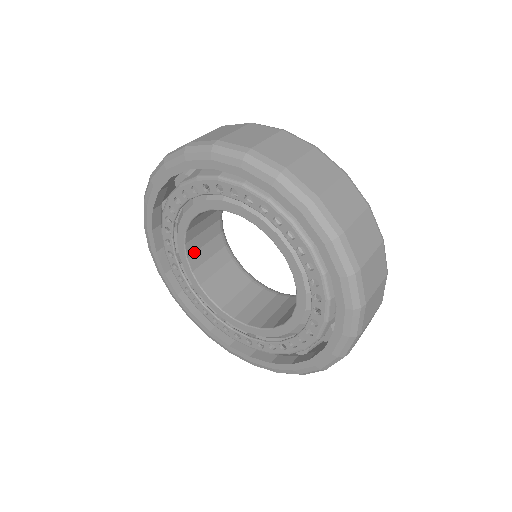
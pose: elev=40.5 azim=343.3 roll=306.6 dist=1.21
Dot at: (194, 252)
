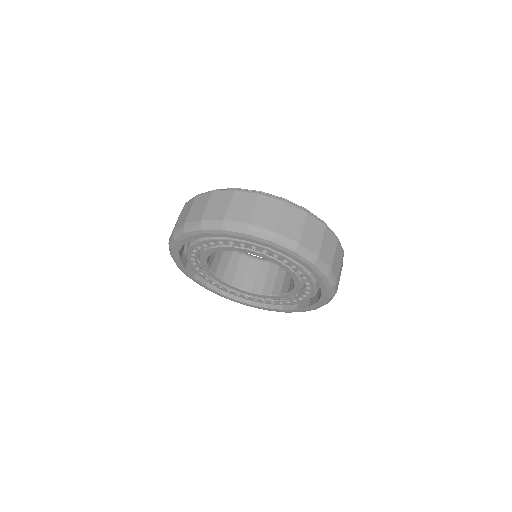
Dot at: occluded
